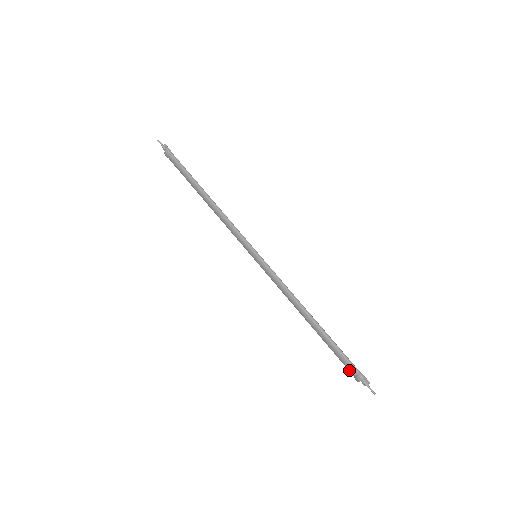
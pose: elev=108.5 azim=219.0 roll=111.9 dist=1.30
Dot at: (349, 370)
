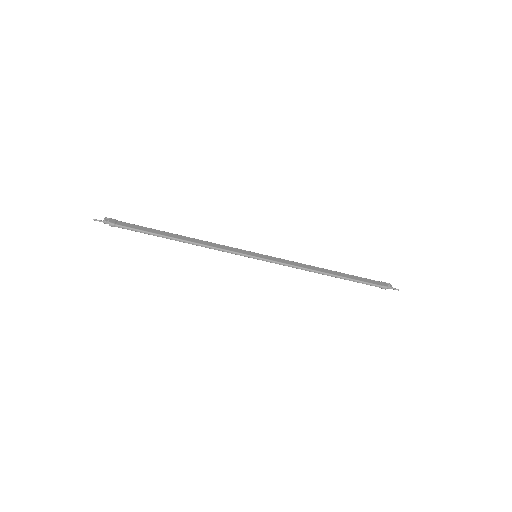
Dot at: occluded
